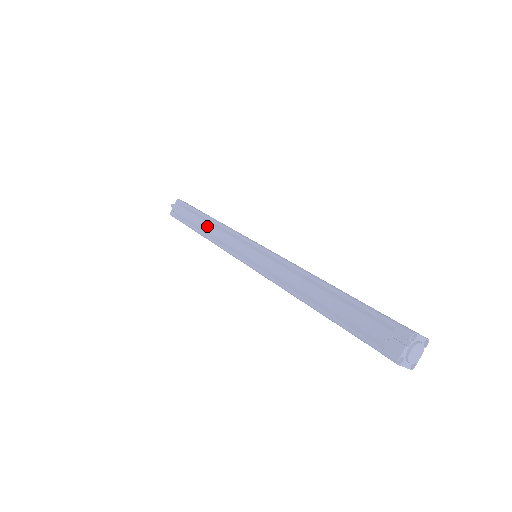
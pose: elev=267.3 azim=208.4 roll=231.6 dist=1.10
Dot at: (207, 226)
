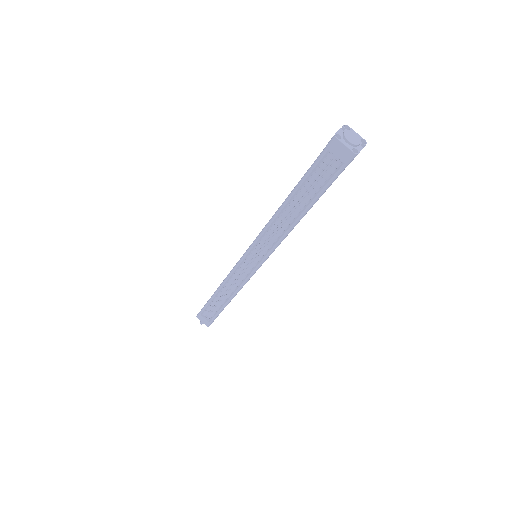
Dot at: occluded
